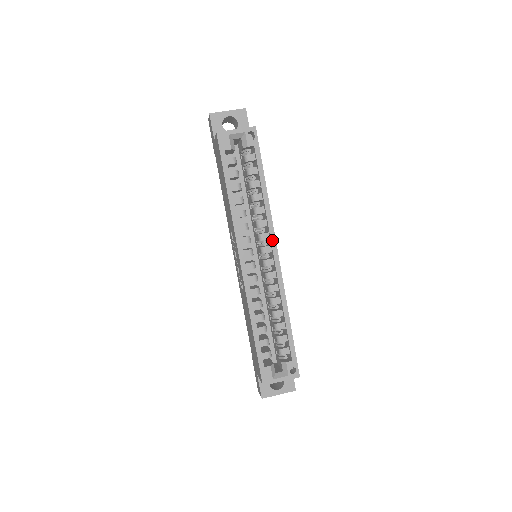
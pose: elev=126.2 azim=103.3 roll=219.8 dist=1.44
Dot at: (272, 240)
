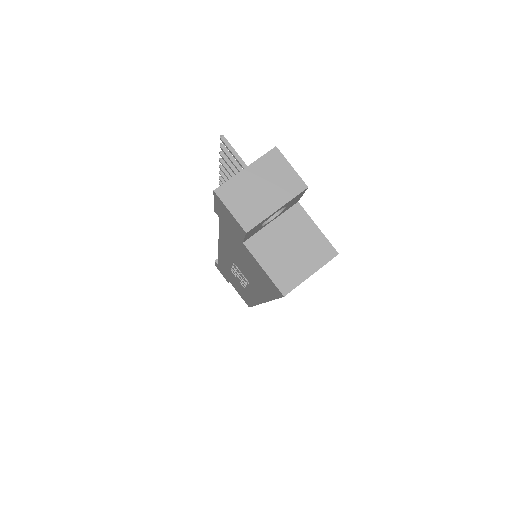
Dot at: occluded
